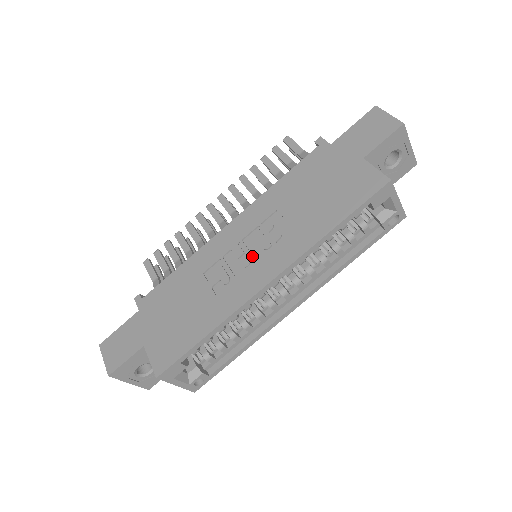
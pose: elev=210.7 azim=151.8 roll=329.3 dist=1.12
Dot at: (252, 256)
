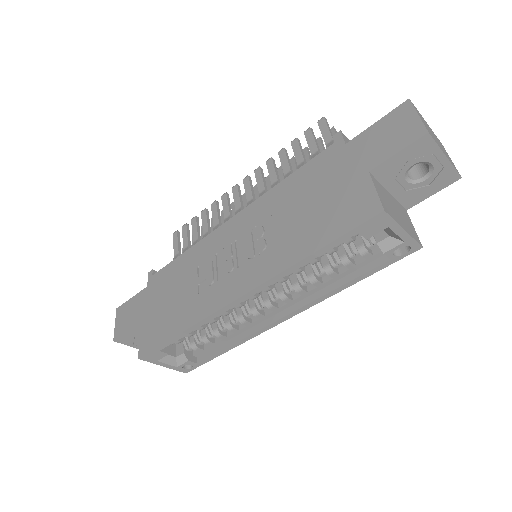
Dot at: (236, 262)
